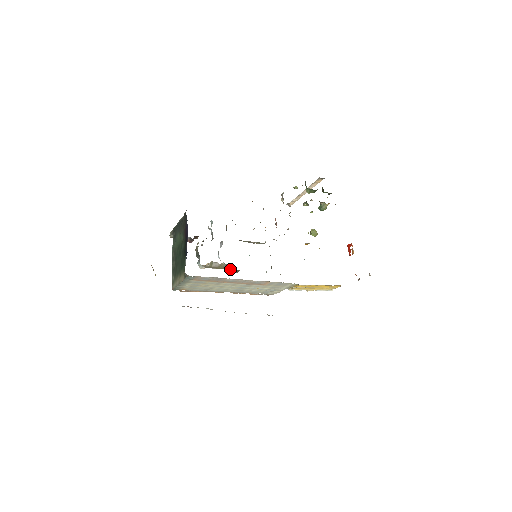
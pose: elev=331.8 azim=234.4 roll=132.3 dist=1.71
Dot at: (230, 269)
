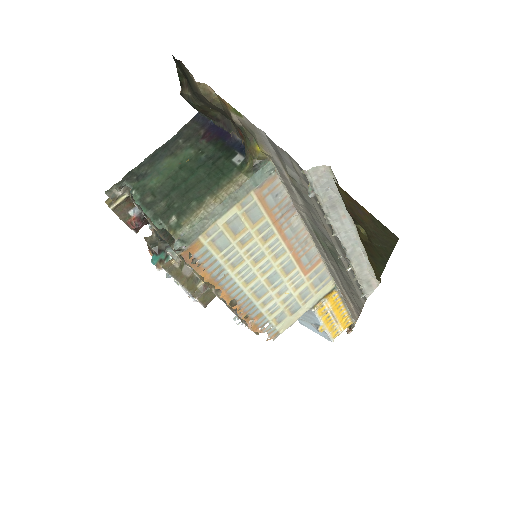
Dot at: (203, 289)
